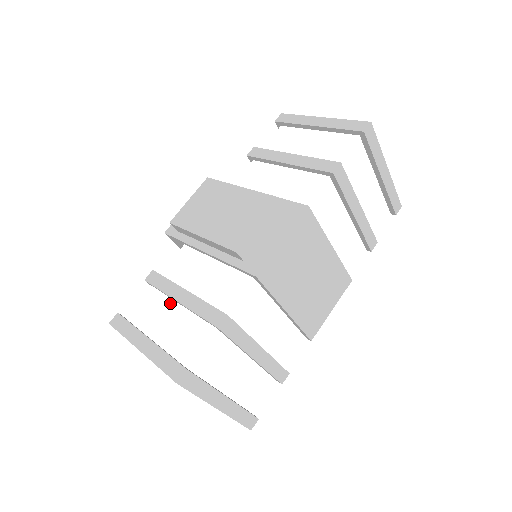
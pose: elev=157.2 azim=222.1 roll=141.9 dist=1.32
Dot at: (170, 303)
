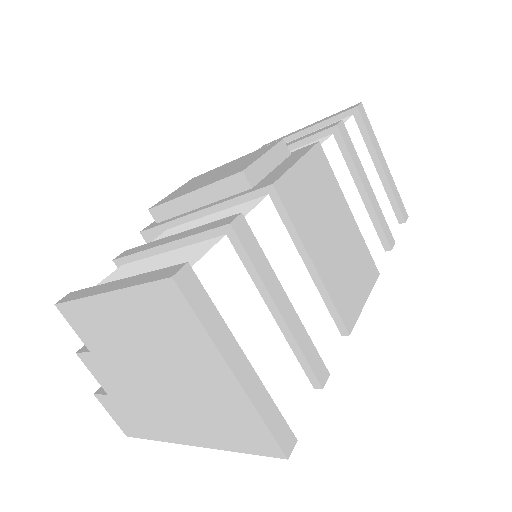
Dot at: (151, 258)
